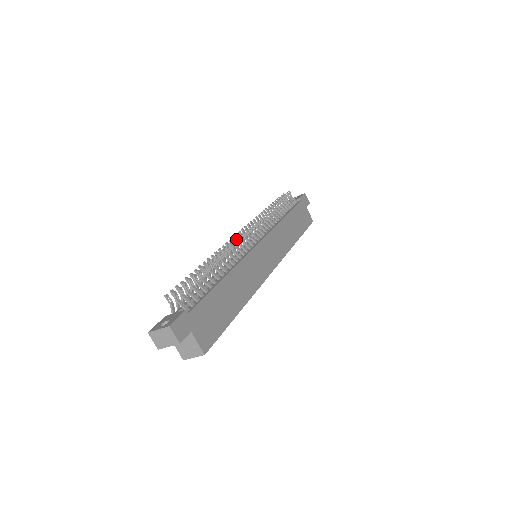
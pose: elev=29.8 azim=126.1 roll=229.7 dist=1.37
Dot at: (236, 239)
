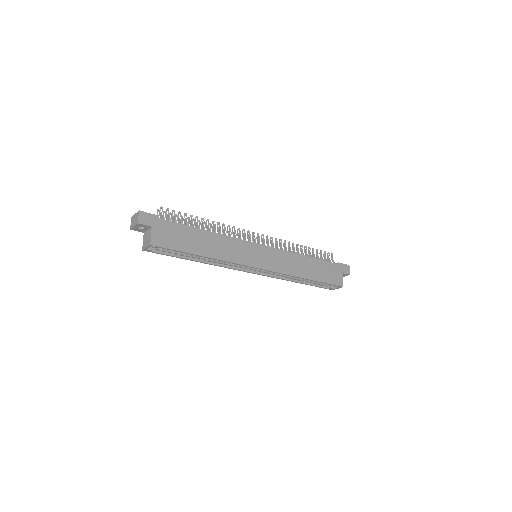
Dot at: (242, 230)
